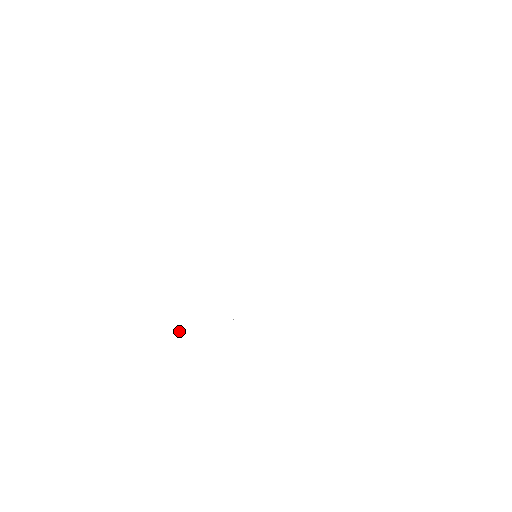
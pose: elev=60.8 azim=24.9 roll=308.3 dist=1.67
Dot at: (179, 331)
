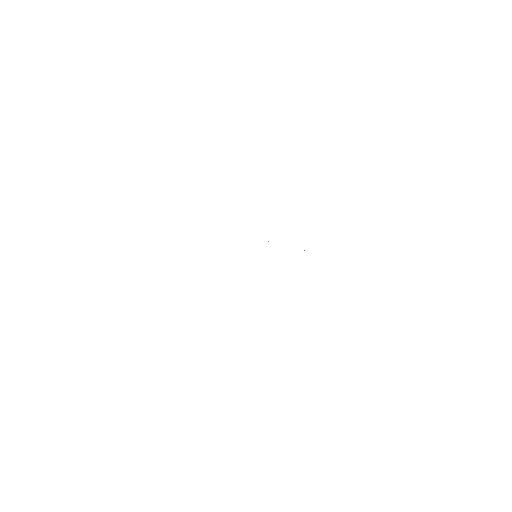
Dot at: occluded
